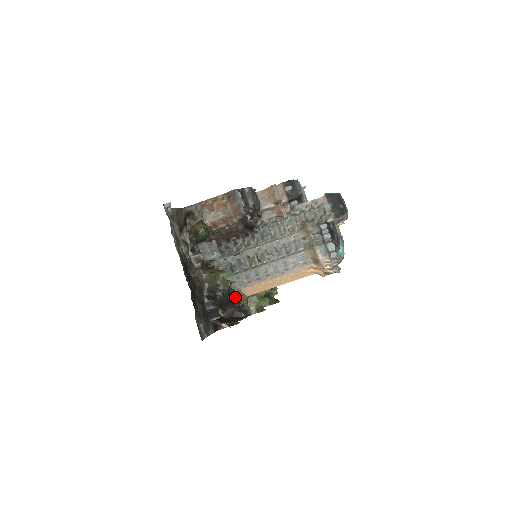
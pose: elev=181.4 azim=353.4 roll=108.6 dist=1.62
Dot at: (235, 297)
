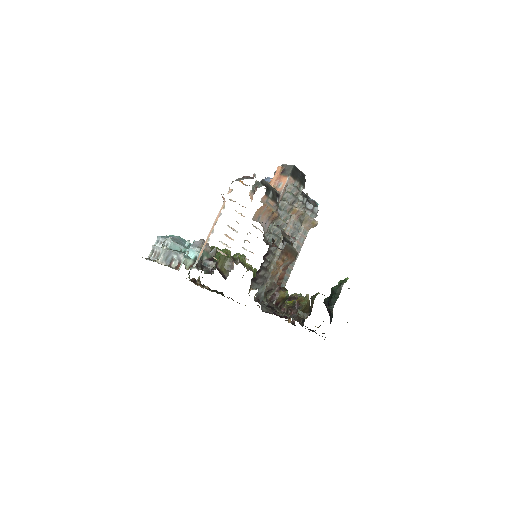
Dot at: (291, 299)
